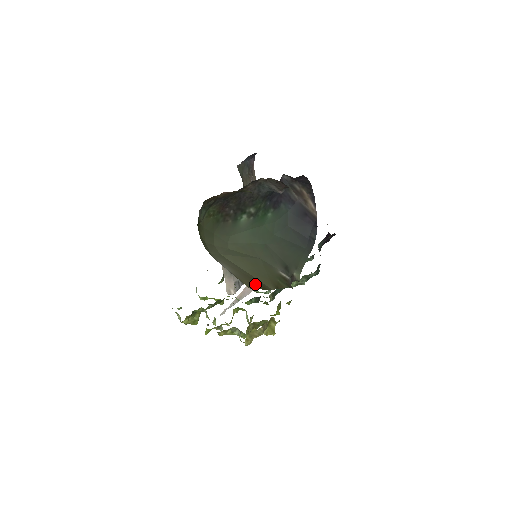
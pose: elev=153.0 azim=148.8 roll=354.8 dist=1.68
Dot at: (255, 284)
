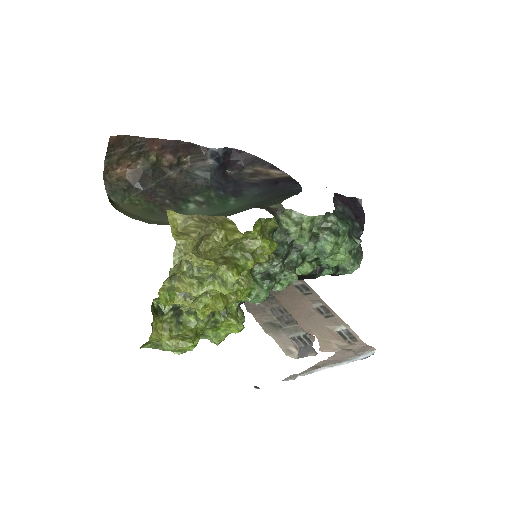
Dot at: occluded
